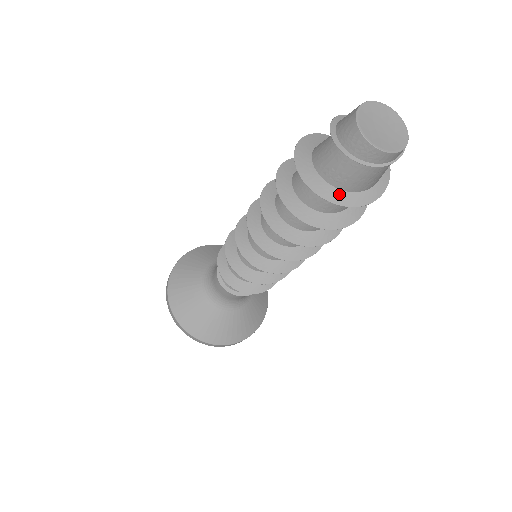
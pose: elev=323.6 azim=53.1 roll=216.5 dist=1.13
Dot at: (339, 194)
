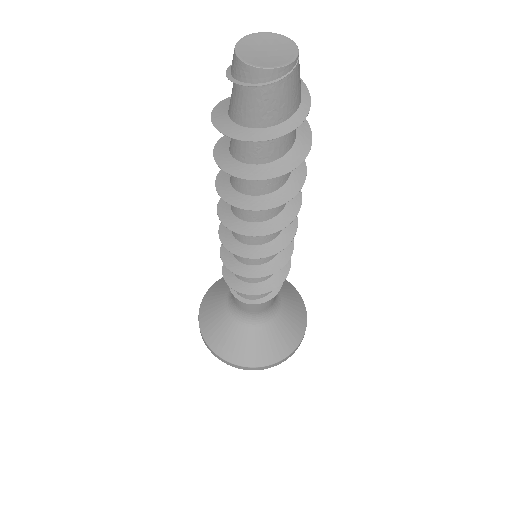
Dot at: (236, 129)
